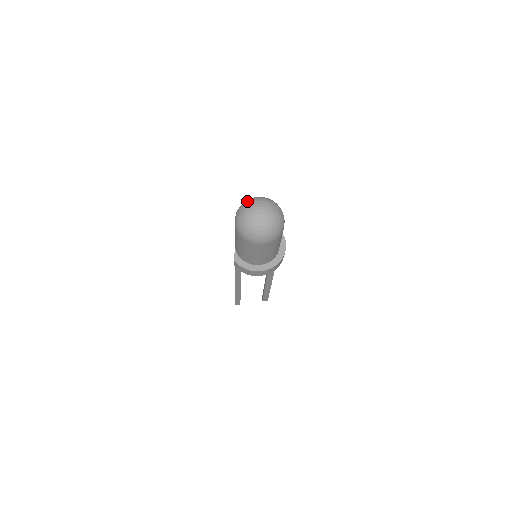
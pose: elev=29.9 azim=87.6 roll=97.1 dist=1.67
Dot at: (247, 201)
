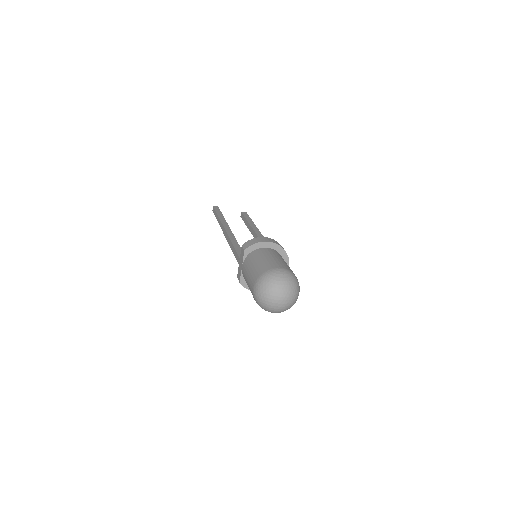
Dot at: (270, 284)
